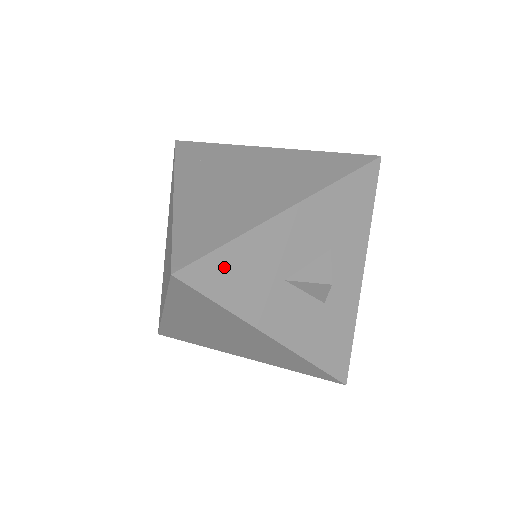
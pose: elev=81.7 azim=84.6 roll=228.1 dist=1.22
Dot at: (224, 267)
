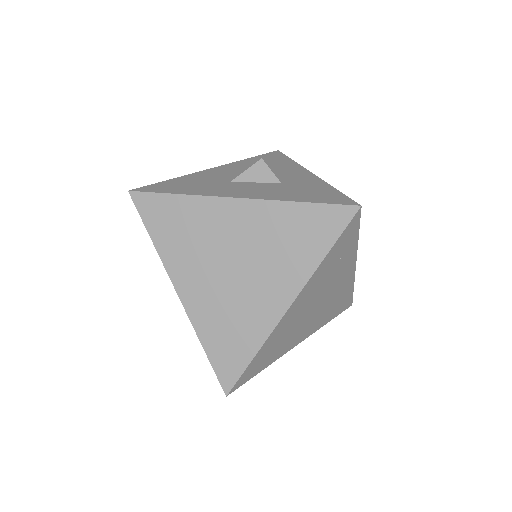
Dot at: (171, 185)
